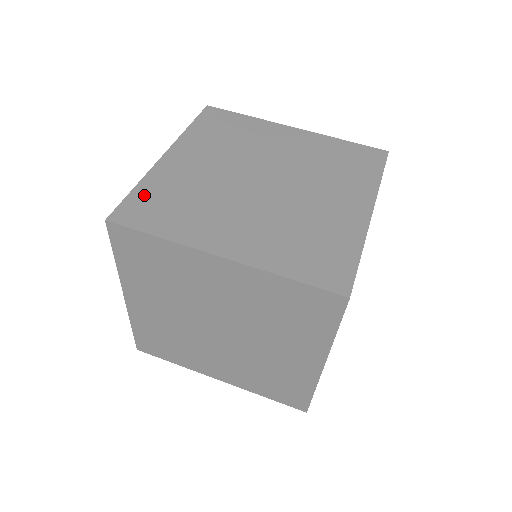
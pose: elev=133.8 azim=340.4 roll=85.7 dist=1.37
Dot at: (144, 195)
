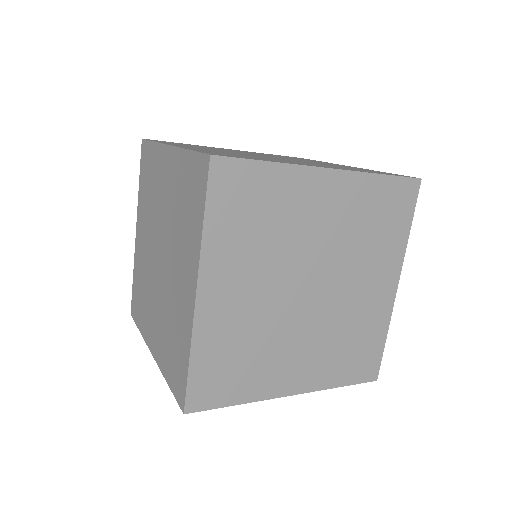
Dot at: occluded
